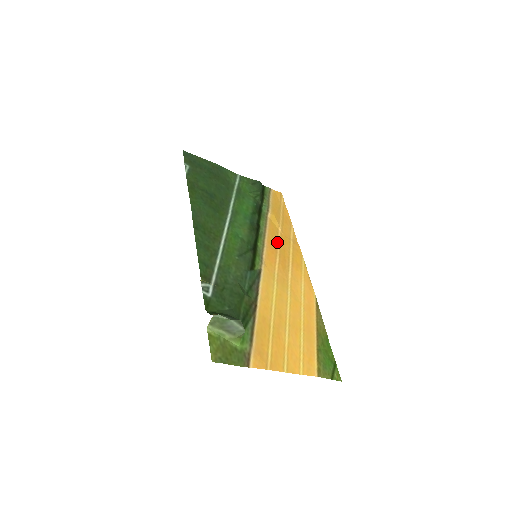
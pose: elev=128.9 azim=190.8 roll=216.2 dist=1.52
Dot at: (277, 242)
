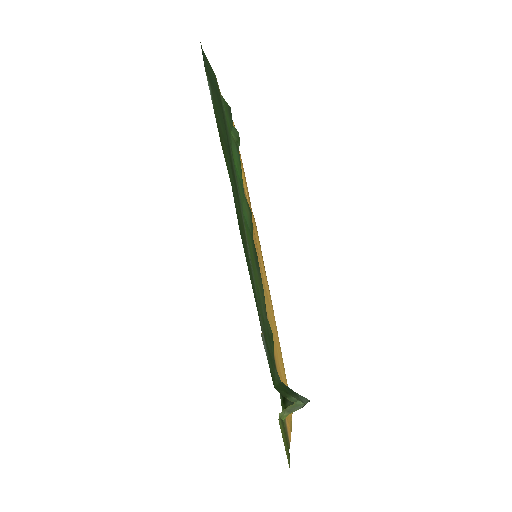
Dot at: occluded
